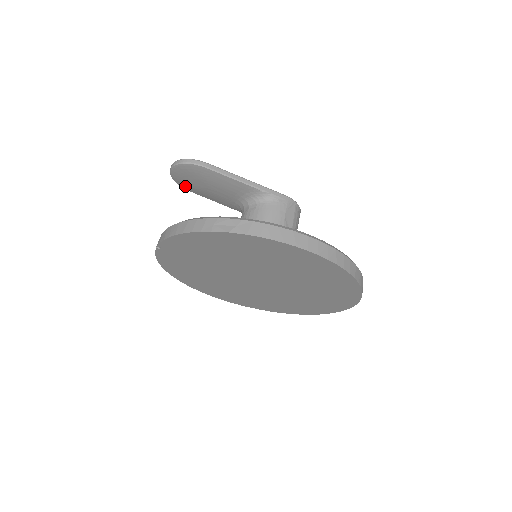
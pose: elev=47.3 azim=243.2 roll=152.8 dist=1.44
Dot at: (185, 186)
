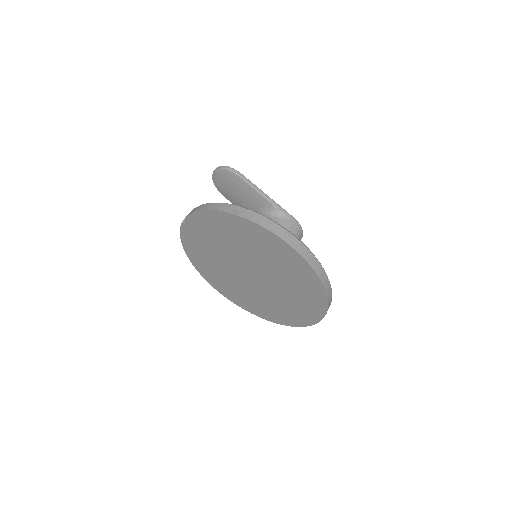
Dot at: (220, 189)
